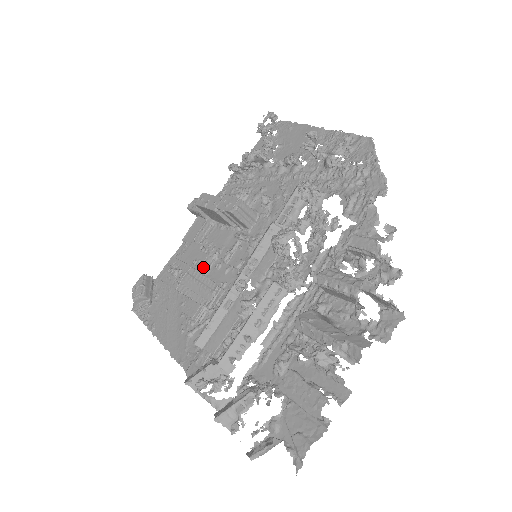
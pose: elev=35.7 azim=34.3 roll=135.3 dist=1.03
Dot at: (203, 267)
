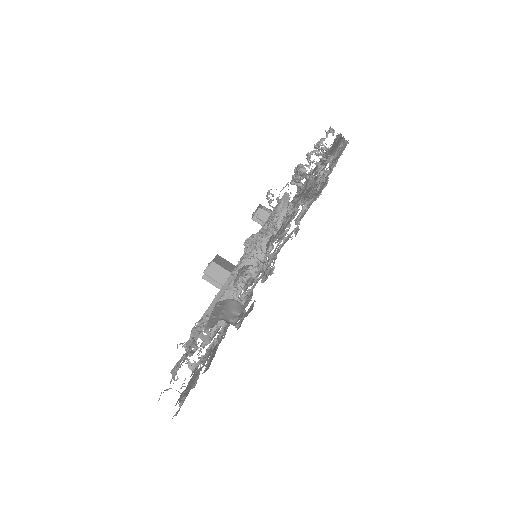
Dot at: occluded
